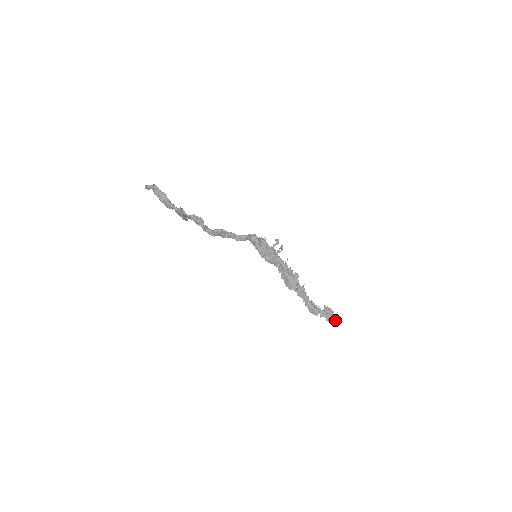
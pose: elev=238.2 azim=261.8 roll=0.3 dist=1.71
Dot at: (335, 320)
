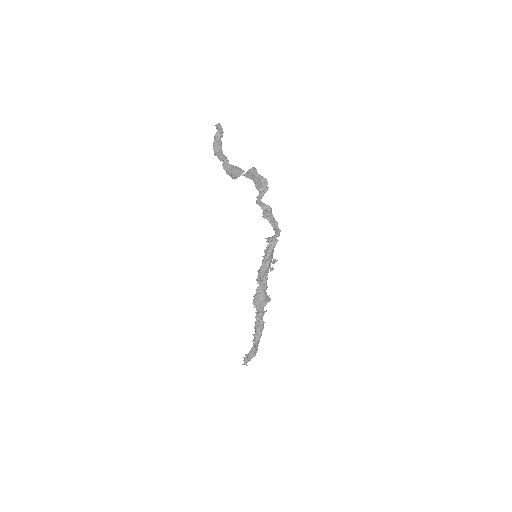
Dot at: (246, 363)
